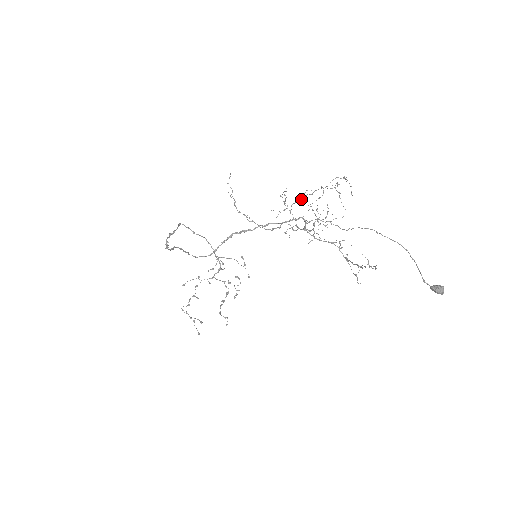
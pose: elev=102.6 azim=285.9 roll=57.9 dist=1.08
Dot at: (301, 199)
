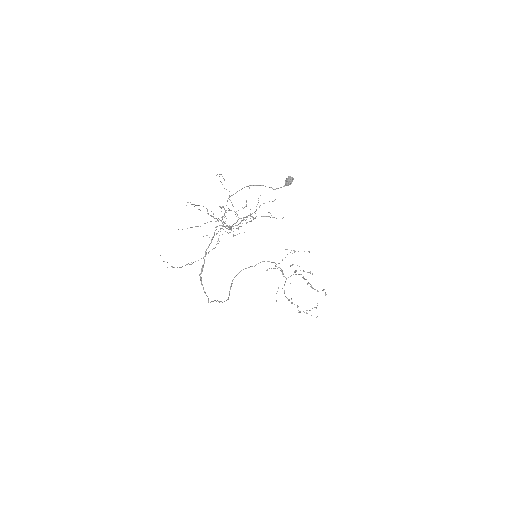
Dot at: (211, 216)
